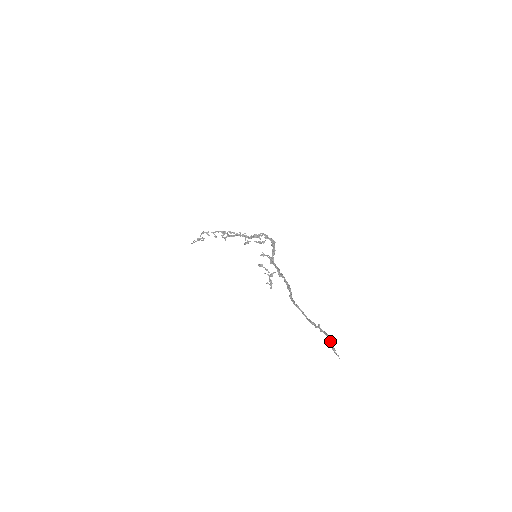
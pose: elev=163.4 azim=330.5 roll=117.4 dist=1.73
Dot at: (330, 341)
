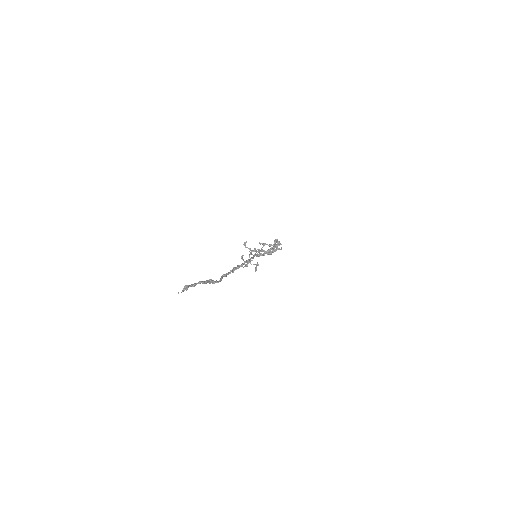
Dot at: (193, 284)
